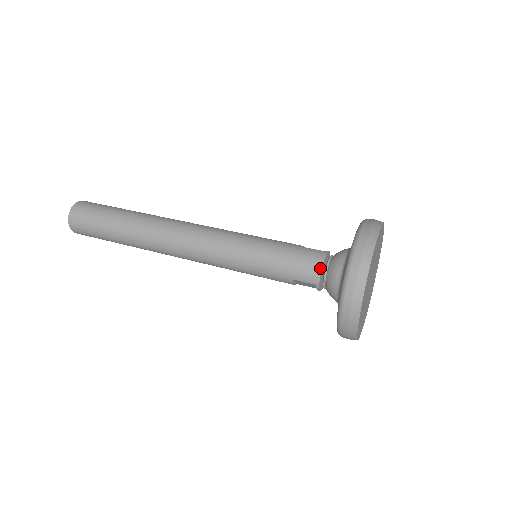
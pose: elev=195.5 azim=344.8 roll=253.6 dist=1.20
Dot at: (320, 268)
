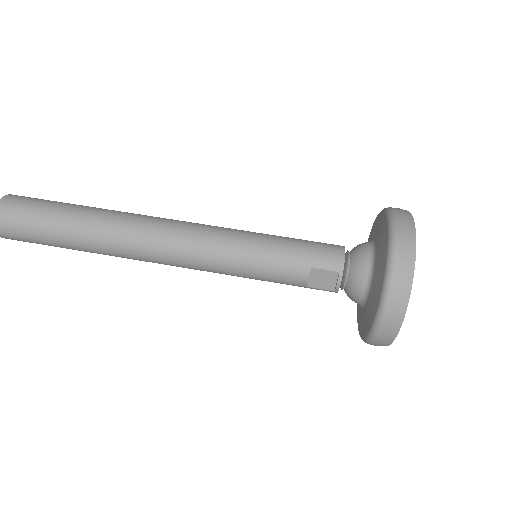
Dot at: (343, 252)
